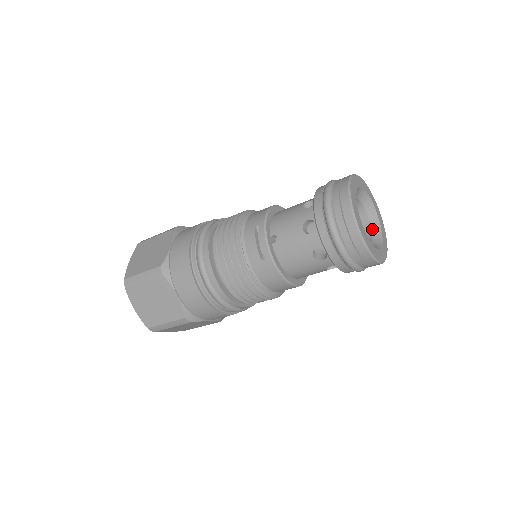
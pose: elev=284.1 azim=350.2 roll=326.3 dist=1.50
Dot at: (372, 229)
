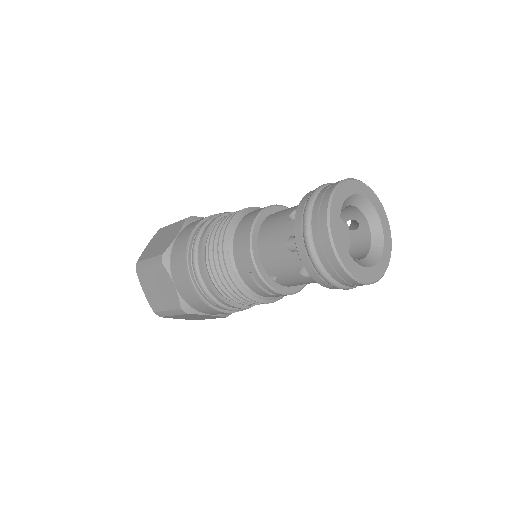
Dot at: (366, 216)
